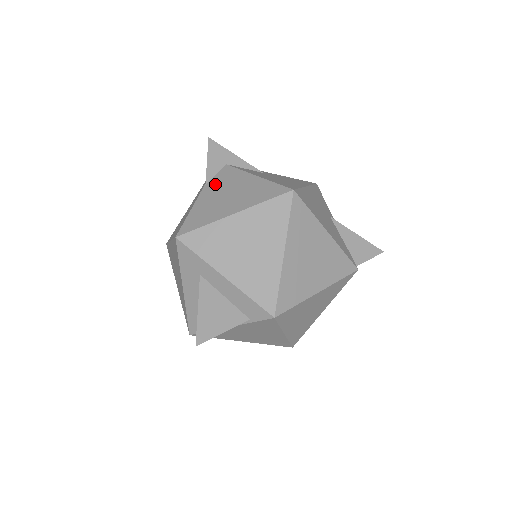
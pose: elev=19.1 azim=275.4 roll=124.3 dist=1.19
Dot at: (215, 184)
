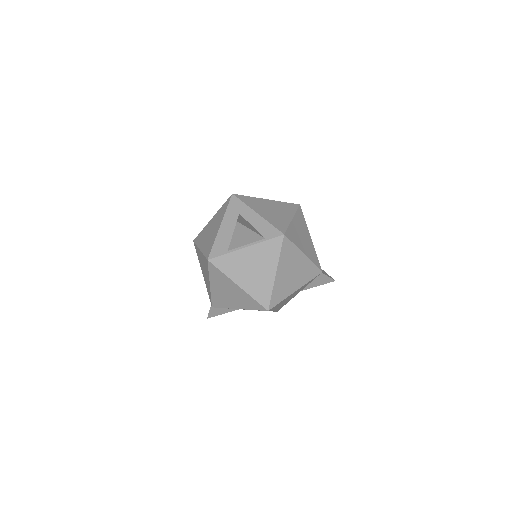
Dot at: occluded
